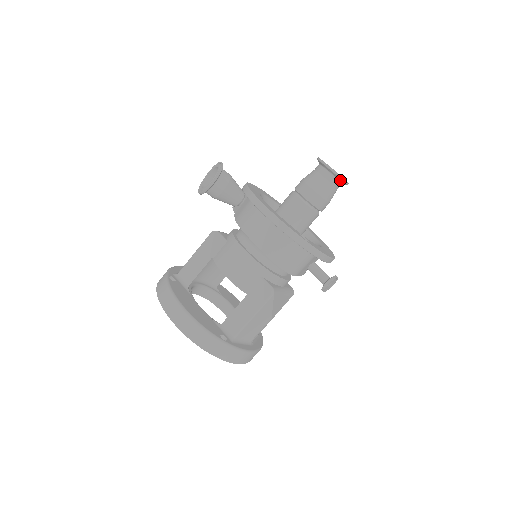
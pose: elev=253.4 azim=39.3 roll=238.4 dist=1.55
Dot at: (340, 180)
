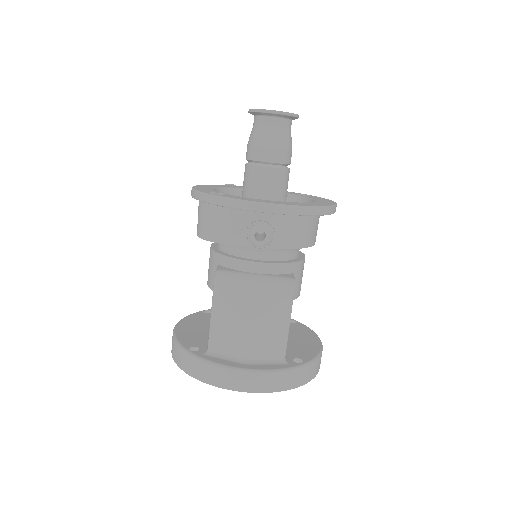
Dot at: (263, 114)
